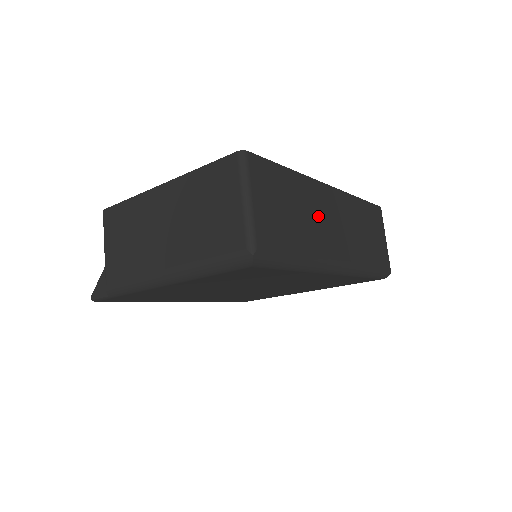
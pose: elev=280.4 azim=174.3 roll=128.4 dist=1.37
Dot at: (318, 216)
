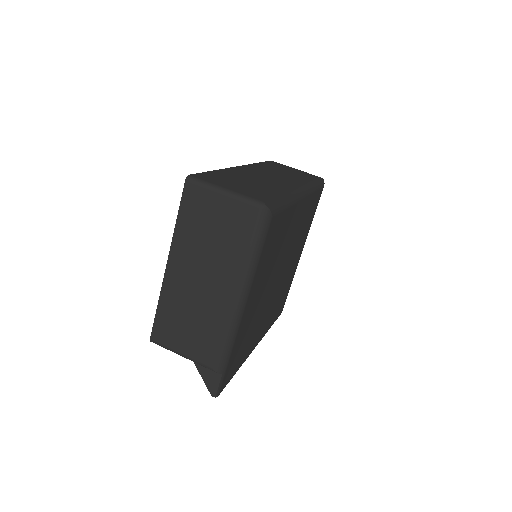
Dot at: (258, 178)
